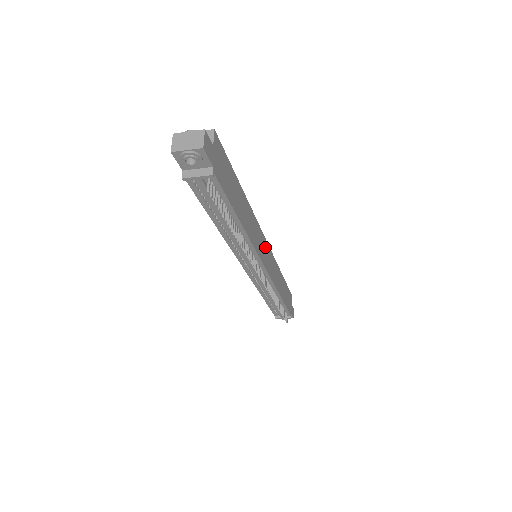
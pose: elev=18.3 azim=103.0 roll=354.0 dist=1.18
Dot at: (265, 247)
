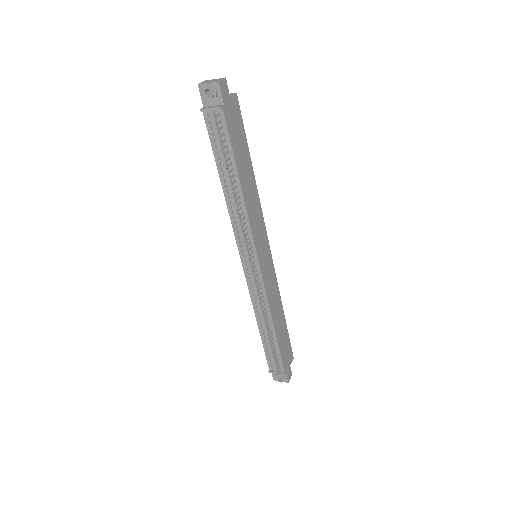
Dot at: (266, 251)
